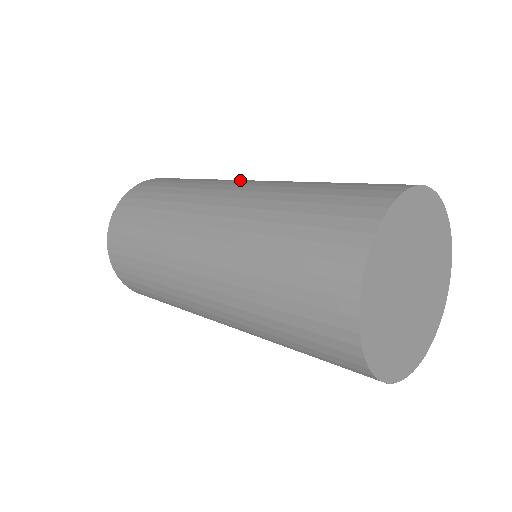
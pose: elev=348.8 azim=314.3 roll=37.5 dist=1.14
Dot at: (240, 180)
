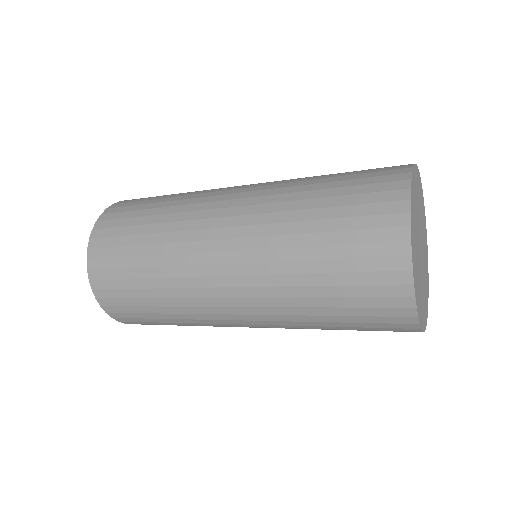
Dot at: occluded
